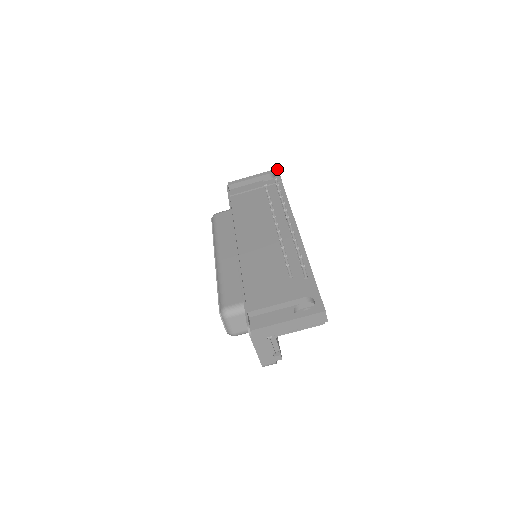
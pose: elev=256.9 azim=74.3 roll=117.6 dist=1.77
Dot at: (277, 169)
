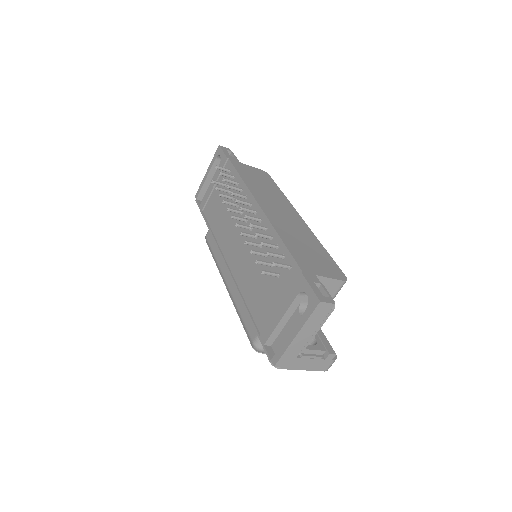
Dot at: (219, 147)
